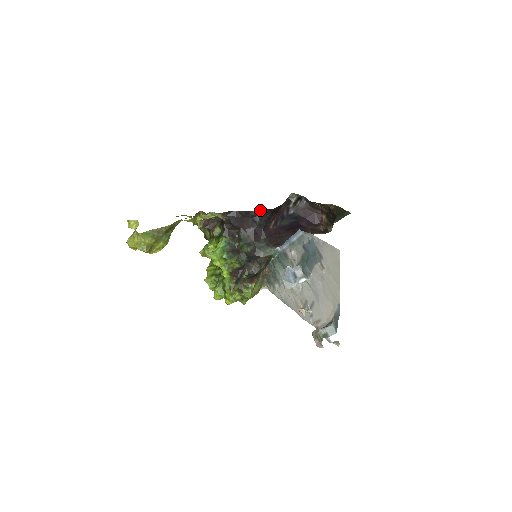
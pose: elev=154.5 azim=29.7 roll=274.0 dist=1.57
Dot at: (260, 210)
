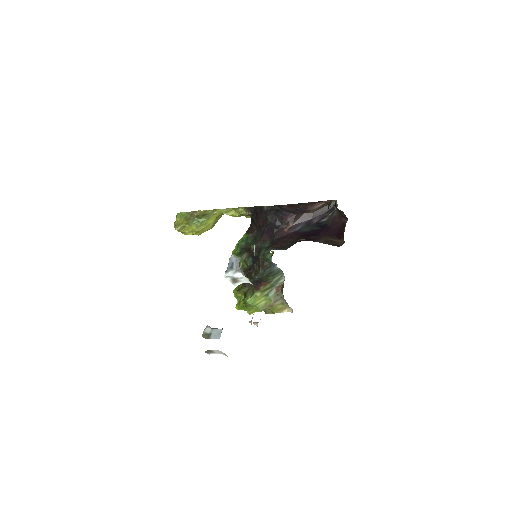
Dot at: occluded
